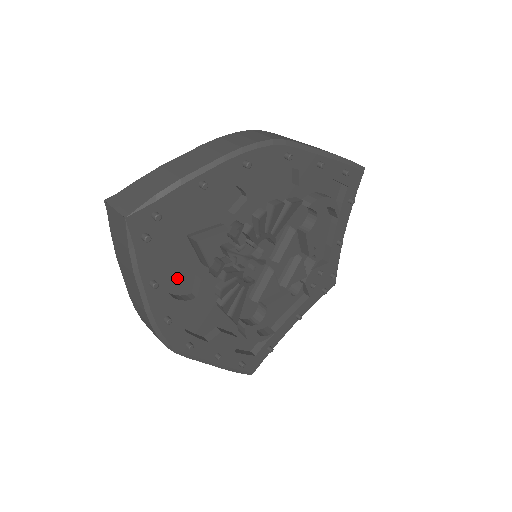
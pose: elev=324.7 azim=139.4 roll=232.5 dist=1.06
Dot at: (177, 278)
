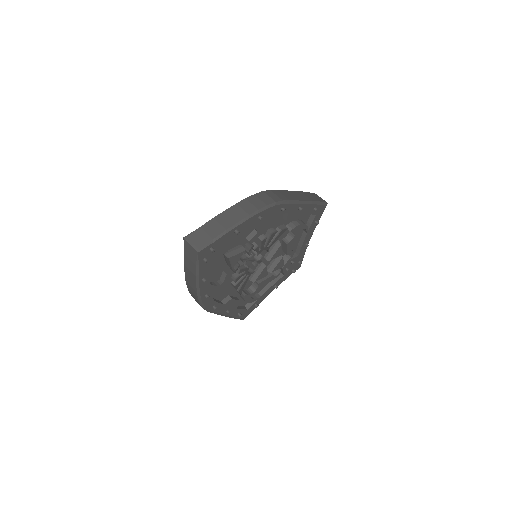
Dot at: (214, 274)
